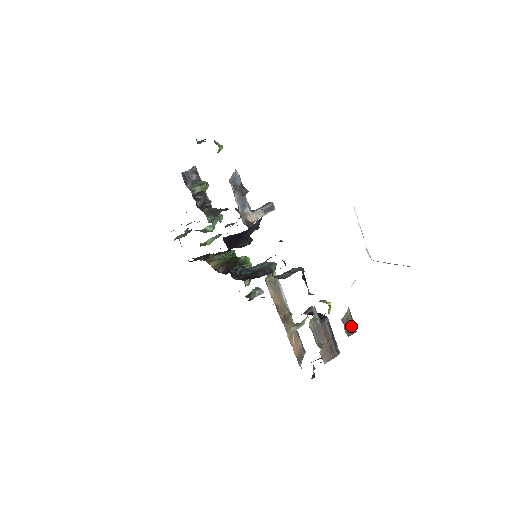
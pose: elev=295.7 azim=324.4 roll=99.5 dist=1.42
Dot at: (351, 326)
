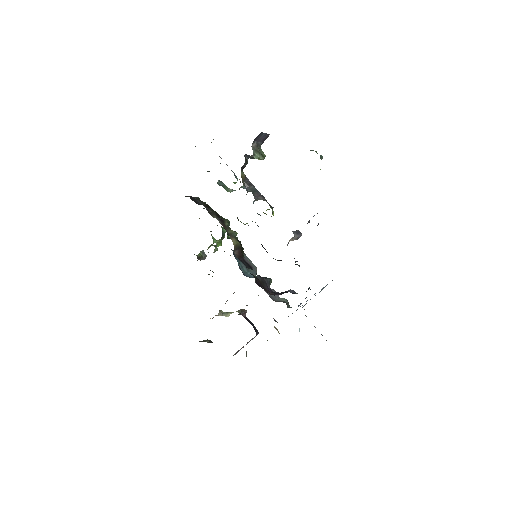
Dot at: occluded
